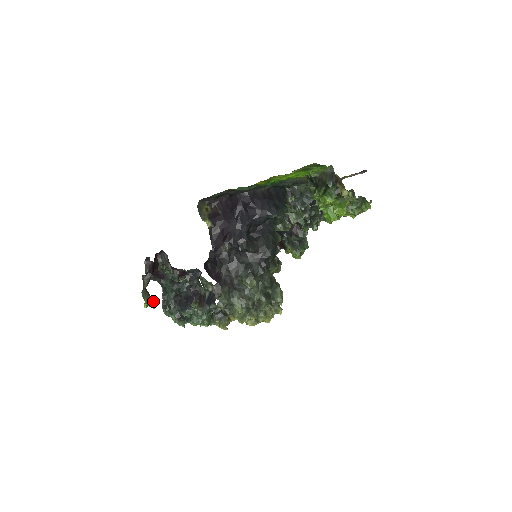
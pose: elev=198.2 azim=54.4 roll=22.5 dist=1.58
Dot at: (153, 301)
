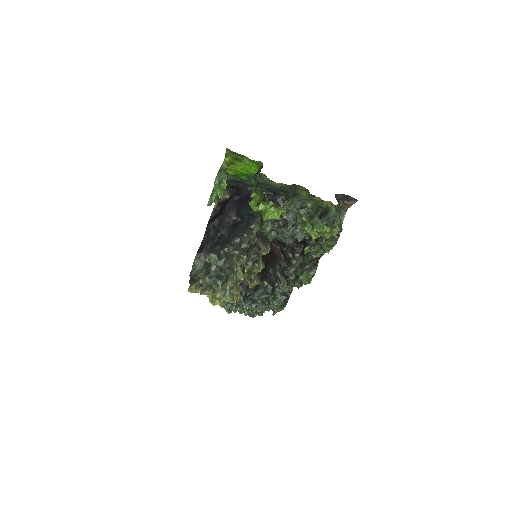
Dot at: occluded
